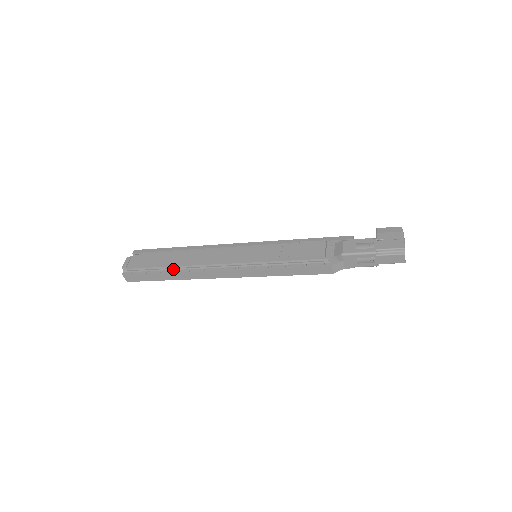
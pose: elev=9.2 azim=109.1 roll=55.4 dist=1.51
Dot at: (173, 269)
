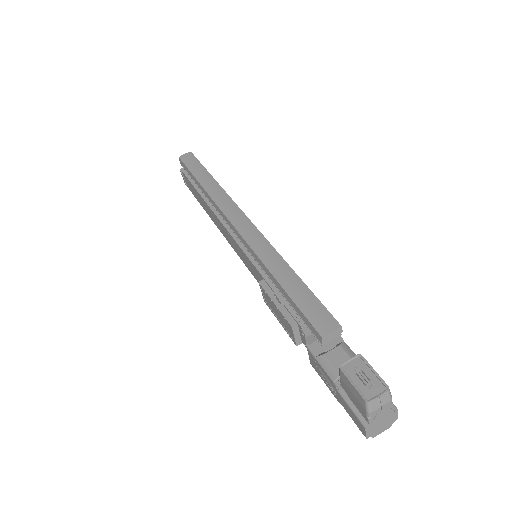
Dot at: occluded
